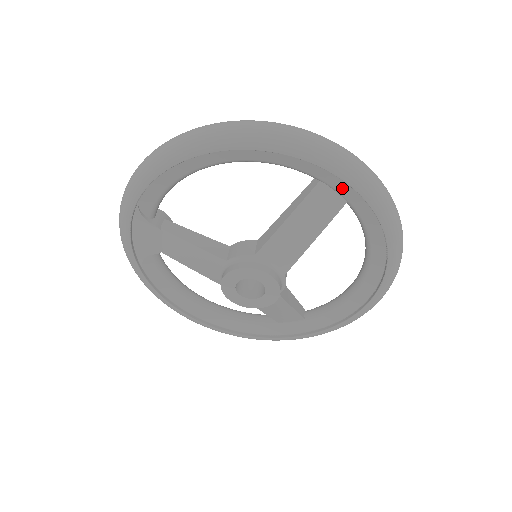
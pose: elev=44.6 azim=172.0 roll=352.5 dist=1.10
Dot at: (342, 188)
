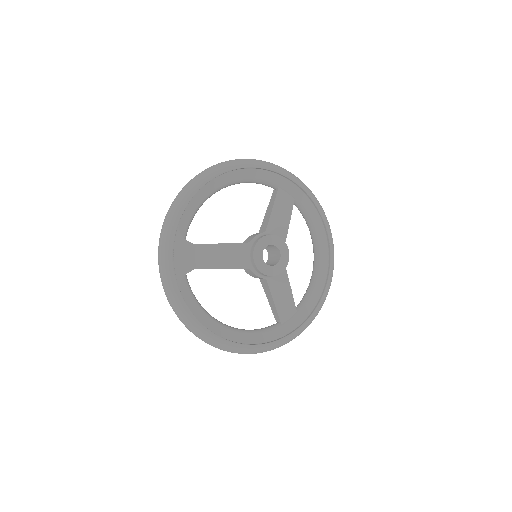
Dot at: (291, 188)
